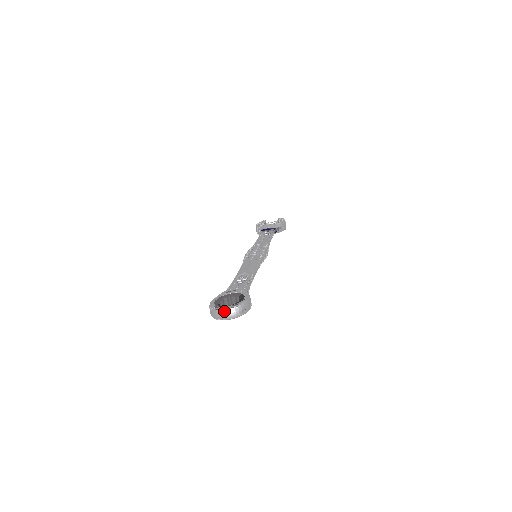
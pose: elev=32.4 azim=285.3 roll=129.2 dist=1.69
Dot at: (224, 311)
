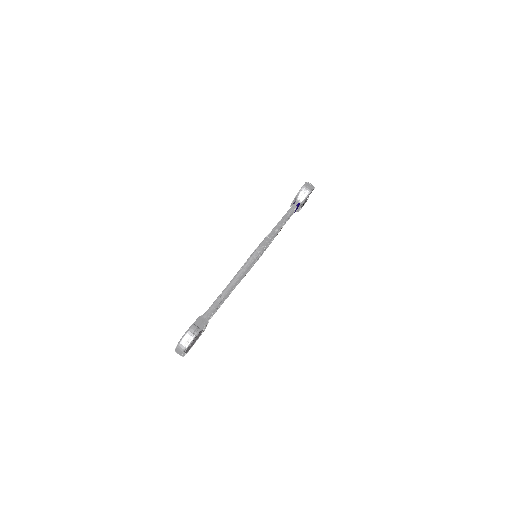
Dot at: (176, 351)
